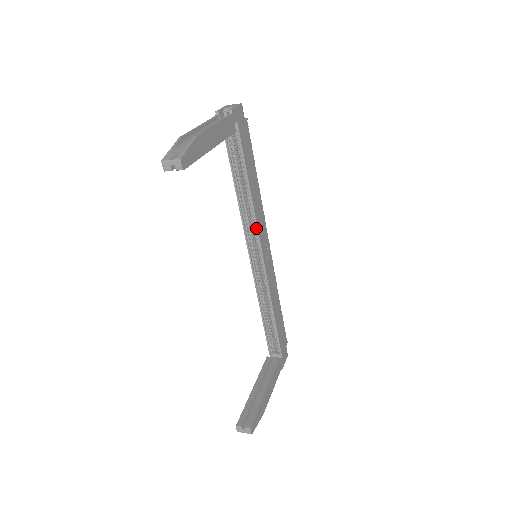
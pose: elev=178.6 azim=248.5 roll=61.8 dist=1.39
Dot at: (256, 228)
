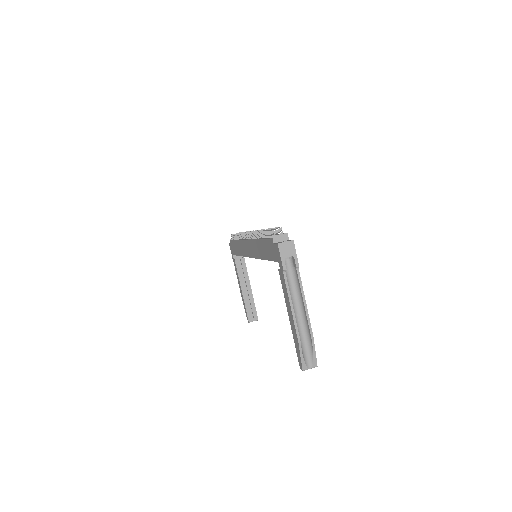
Dot at: occluded
